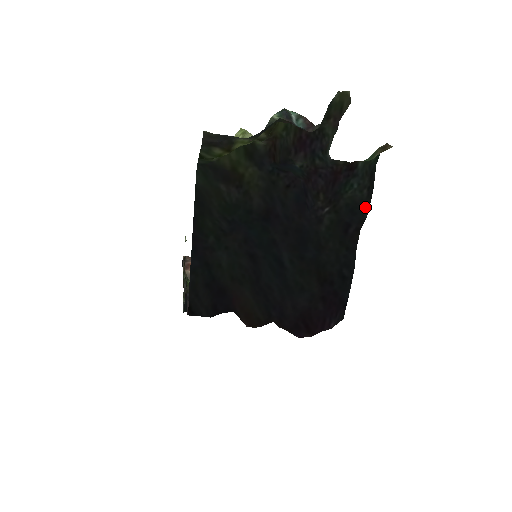
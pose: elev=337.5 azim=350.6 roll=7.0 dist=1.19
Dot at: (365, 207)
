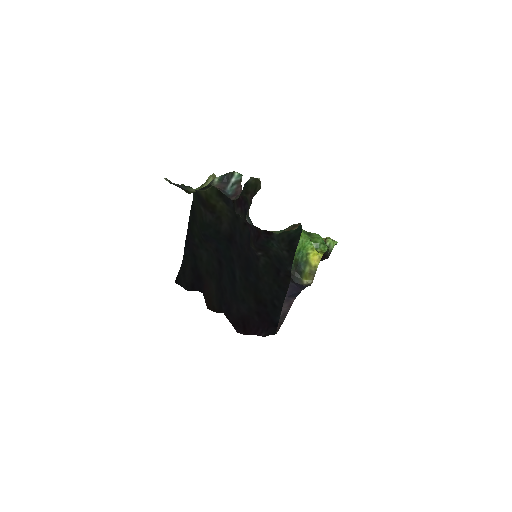
Dot at: (287, 263)
